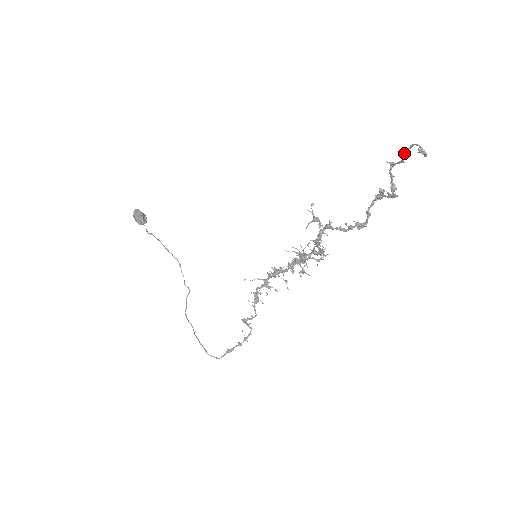
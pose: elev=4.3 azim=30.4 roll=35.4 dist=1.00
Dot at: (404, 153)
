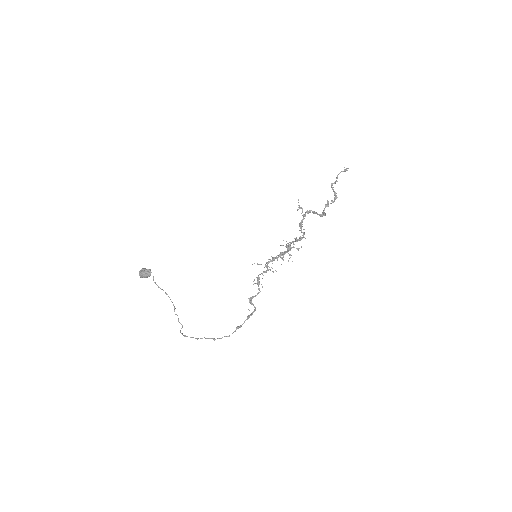
Dot at: (337, 177)
